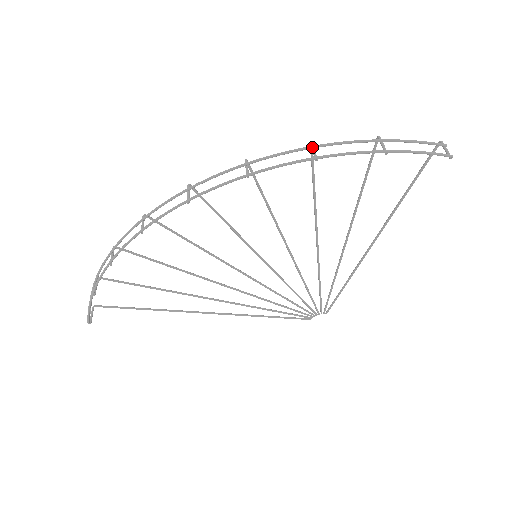
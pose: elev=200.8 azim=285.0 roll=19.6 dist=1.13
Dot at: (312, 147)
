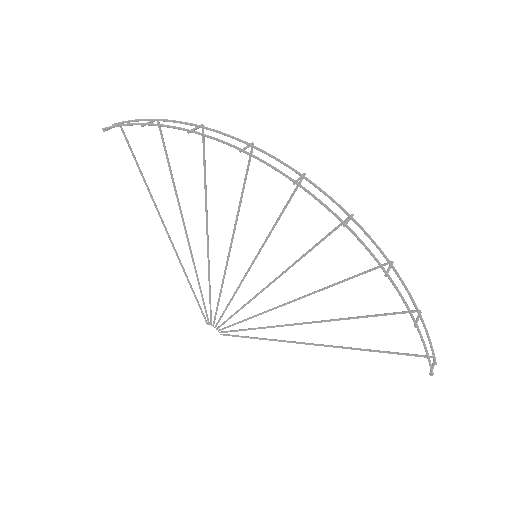
Dot at: (392, 265)
